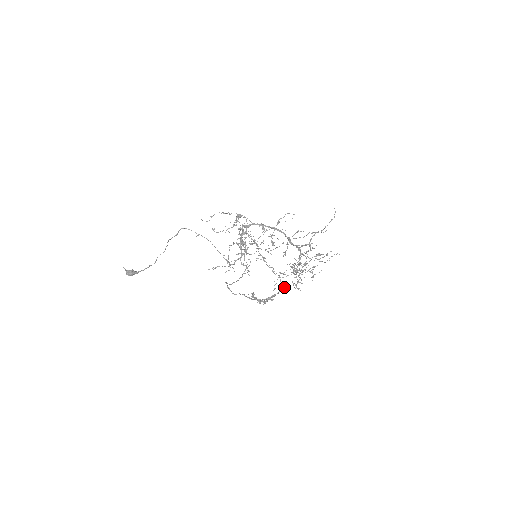
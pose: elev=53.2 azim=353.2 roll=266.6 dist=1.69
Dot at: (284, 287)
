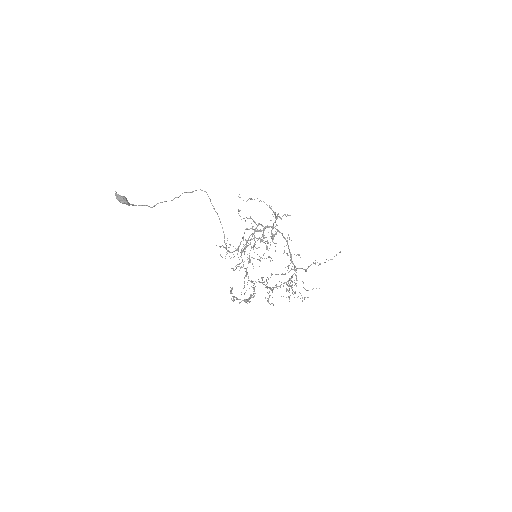
Dot at: occluded
